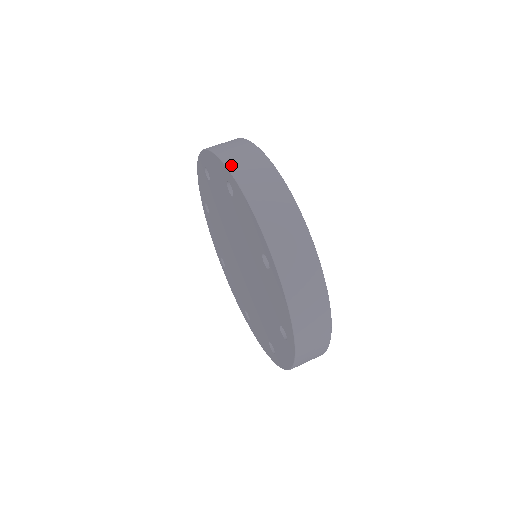
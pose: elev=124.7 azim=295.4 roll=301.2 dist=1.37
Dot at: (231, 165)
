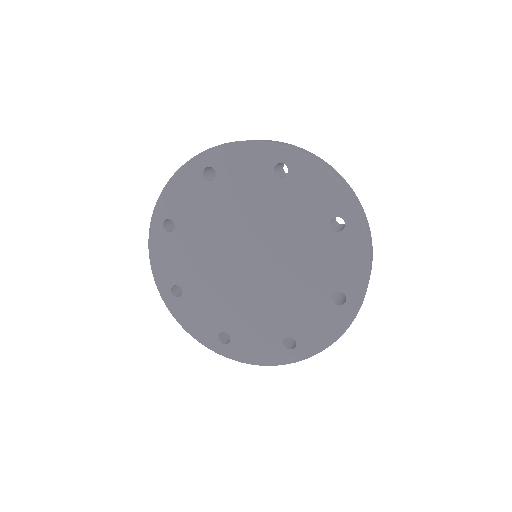
Dot at: (200, 153)
